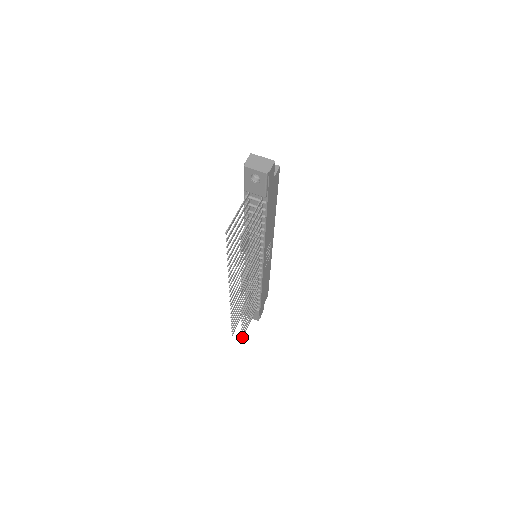
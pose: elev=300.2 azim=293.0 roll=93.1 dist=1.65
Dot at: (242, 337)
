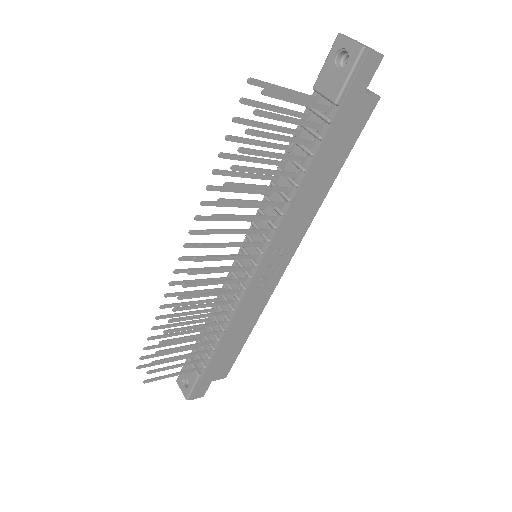
Dot at: (147, 379)
